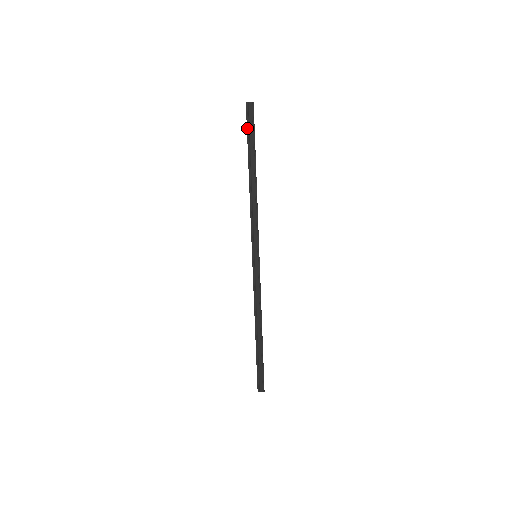
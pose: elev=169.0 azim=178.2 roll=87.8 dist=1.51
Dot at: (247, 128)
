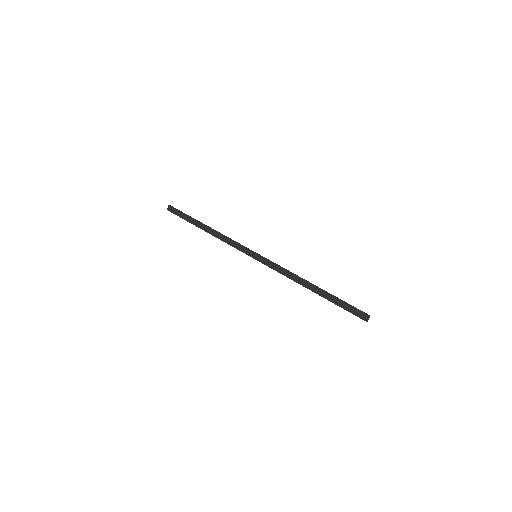
Dot at: occluded
